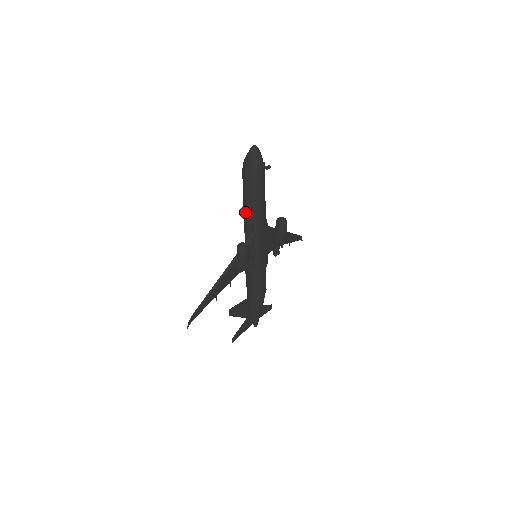
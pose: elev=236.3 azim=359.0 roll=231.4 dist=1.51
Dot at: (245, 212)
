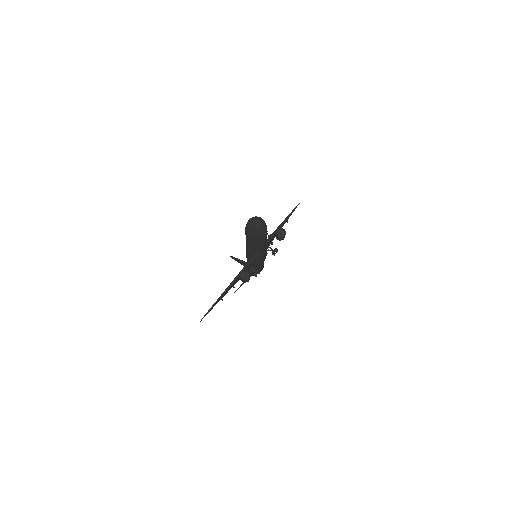
Dot at: (247, 246)
